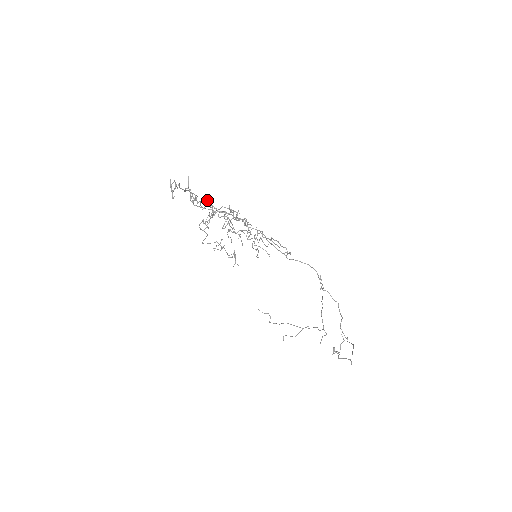
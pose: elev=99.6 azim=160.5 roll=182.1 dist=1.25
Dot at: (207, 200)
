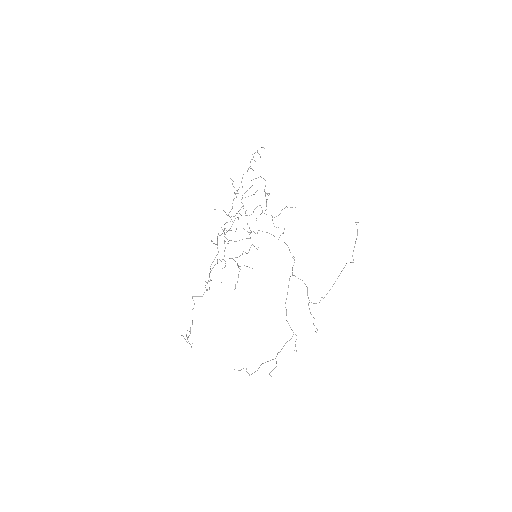
Dot at: occluded
